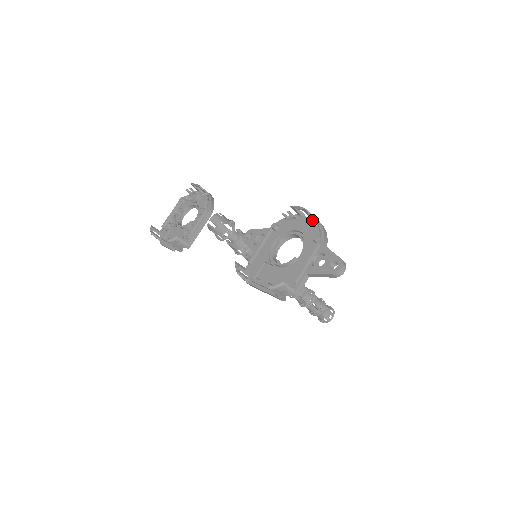
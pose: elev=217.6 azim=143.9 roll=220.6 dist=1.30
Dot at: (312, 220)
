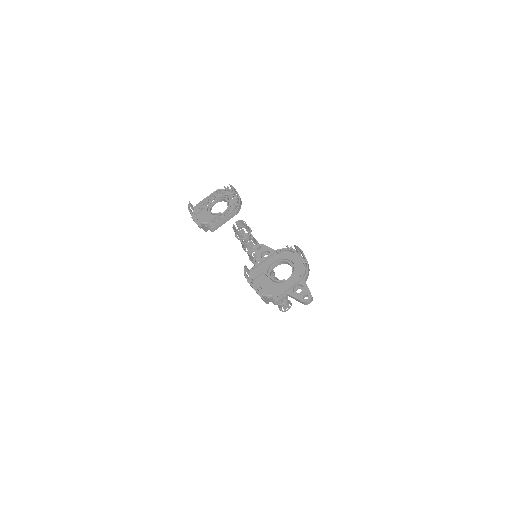
Dot at: (304, 261)
